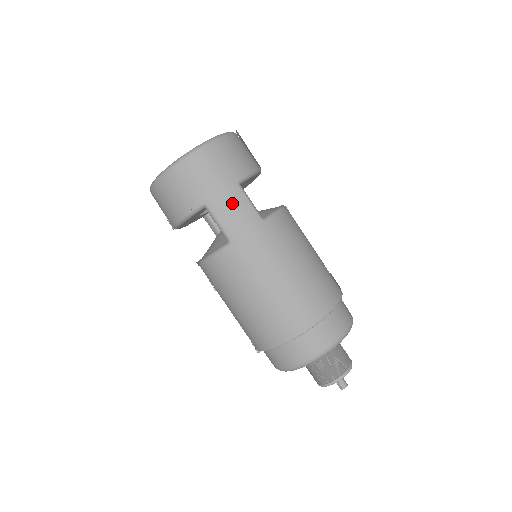
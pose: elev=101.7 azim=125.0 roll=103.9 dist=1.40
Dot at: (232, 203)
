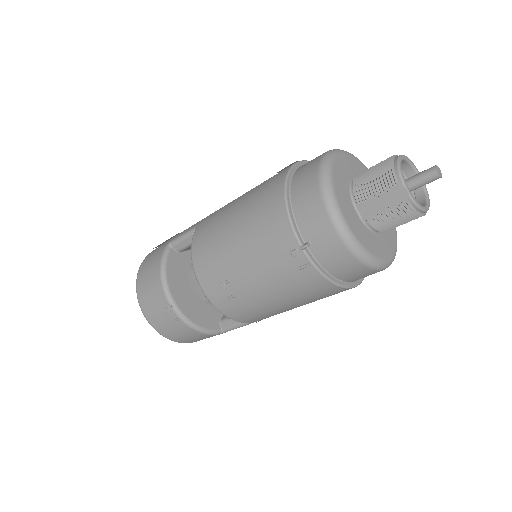
Dot at: occluded
